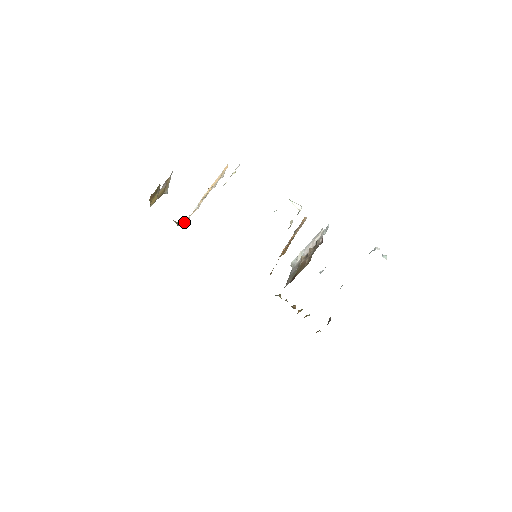
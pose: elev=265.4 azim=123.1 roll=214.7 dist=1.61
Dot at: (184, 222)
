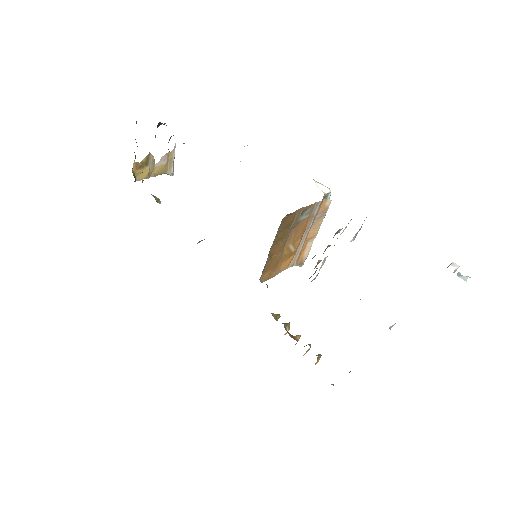
Dot at: occluded
